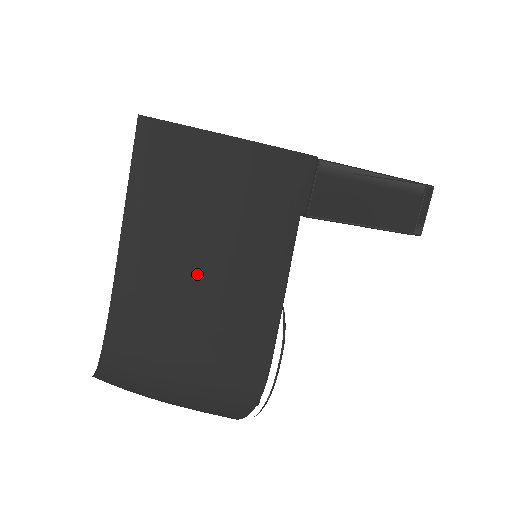
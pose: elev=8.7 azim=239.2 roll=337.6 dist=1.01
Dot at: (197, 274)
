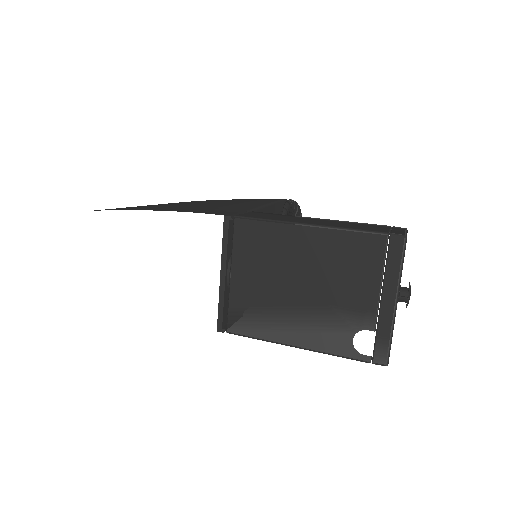
Dot at: occluded
